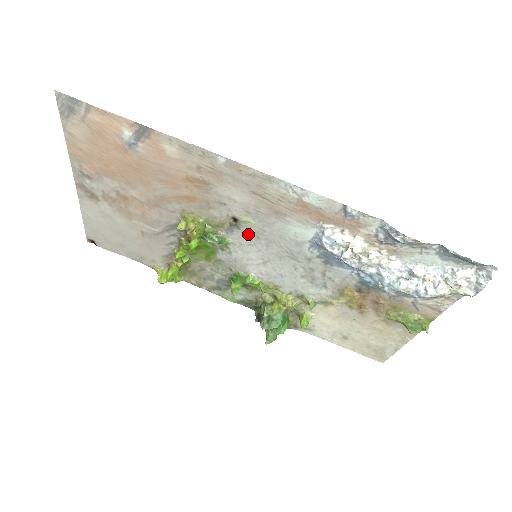
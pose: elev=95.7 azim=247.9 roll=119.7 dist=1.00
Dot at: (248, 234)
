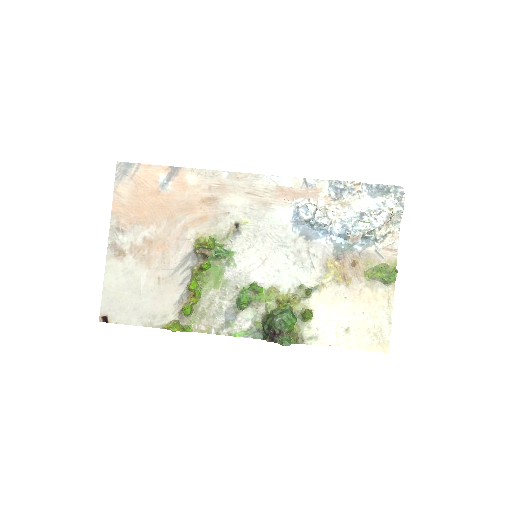
Dot at: (247, 236)
